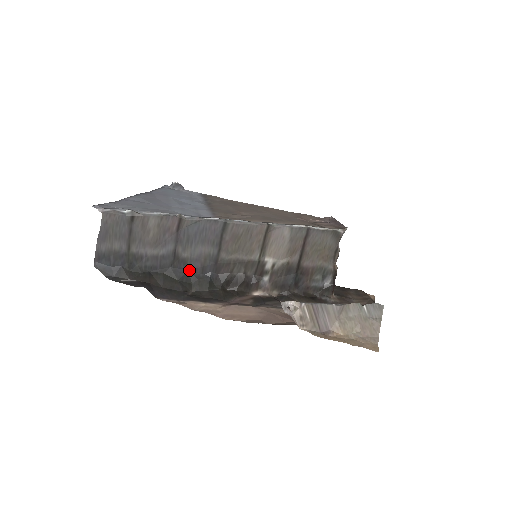
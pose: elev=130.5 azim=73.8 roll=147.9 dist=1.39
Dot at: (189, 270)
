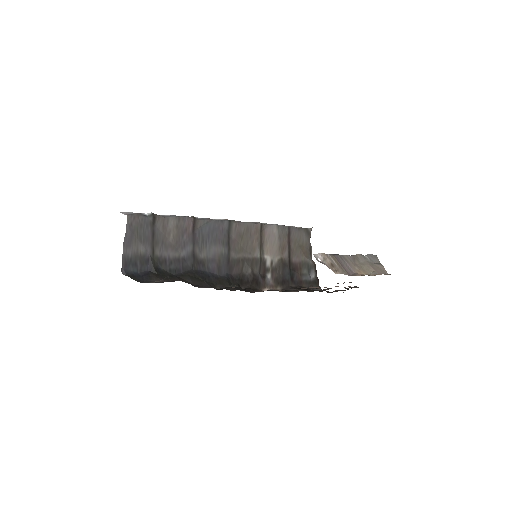
Dot at: (208, 271)
